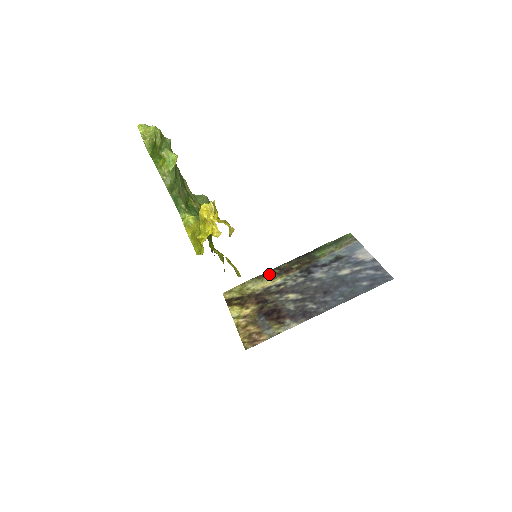
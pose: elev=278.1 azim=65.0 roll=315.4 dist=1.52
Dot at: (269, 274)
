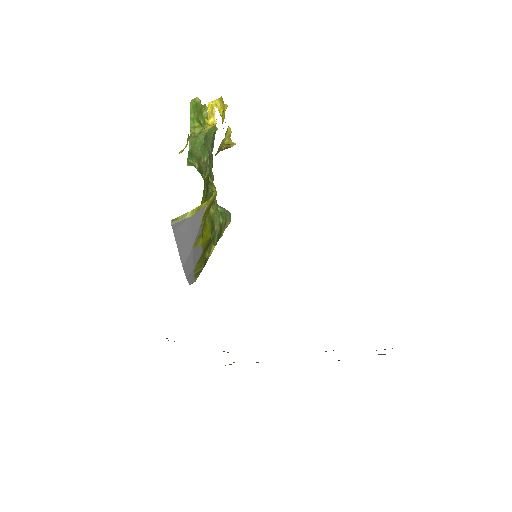
Dot at: occluded
